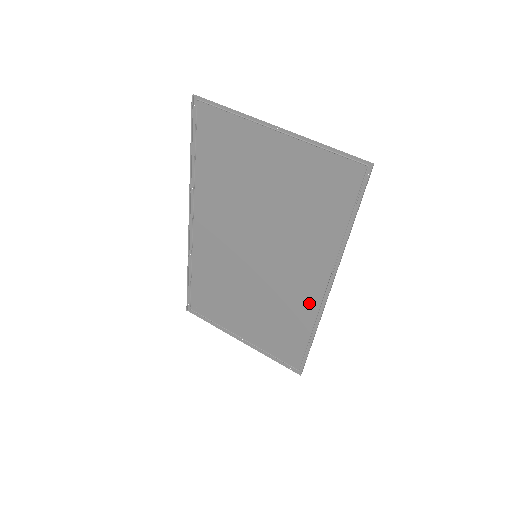
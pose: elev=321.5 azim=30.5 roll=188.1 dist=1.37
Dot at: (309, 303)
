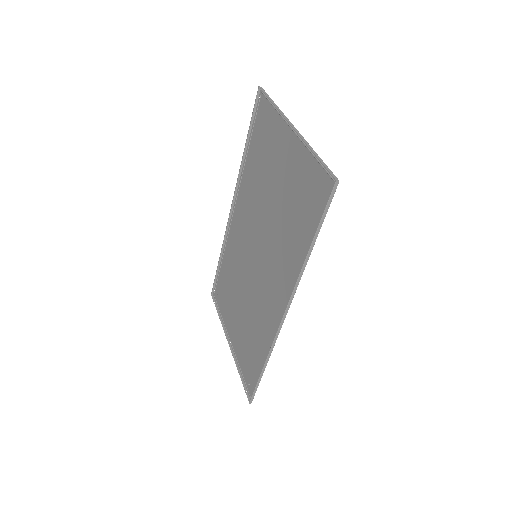
Dot at: (272, 322)
